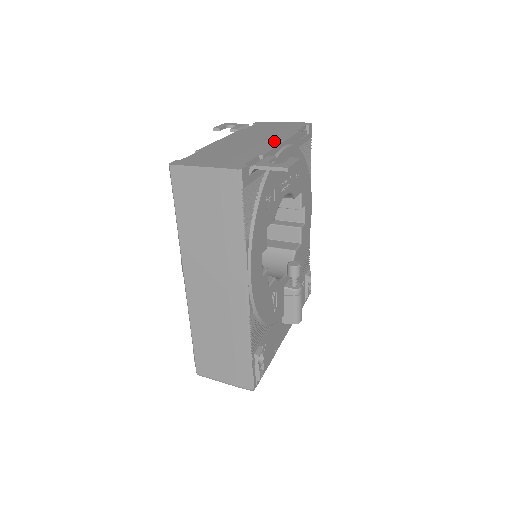
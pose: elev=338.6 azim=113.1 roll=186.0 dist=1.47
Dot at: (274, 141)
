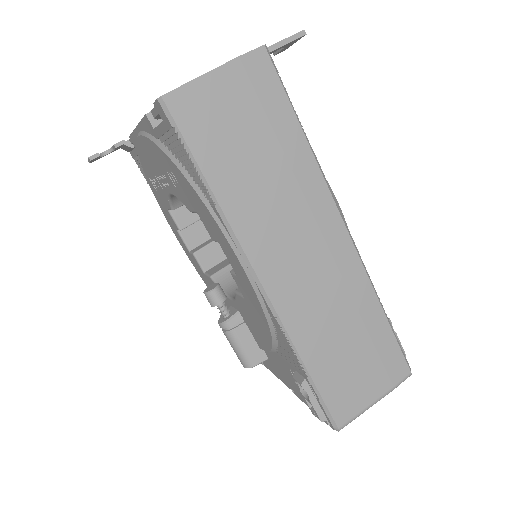
Dot at: occluded
